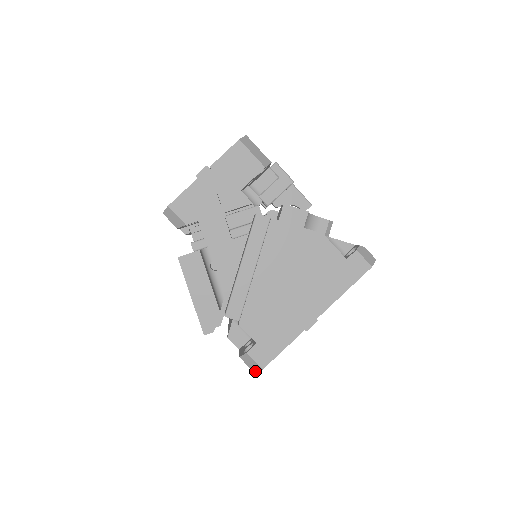
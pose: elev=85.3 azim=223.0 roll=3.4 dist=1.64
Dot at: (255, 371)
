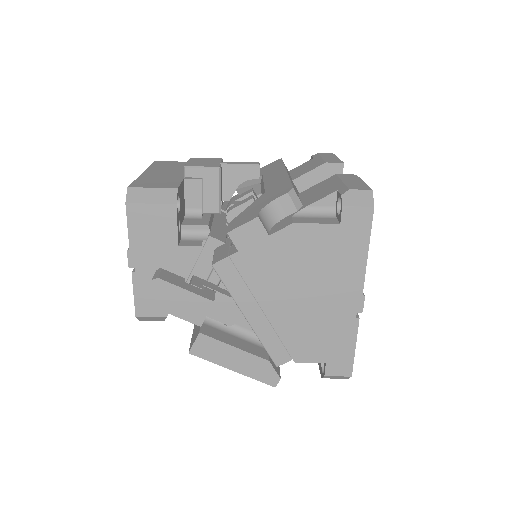
Dot at: (346, 378)
